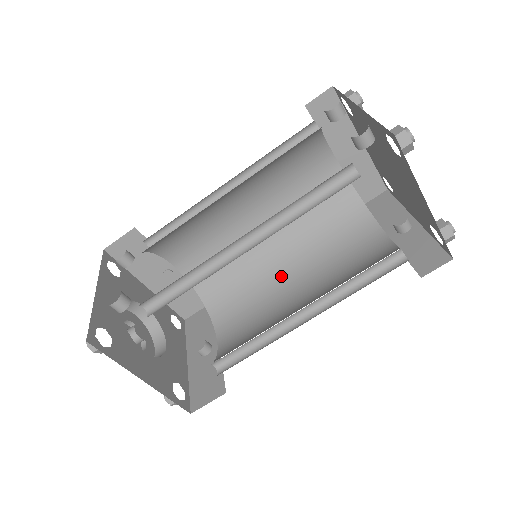
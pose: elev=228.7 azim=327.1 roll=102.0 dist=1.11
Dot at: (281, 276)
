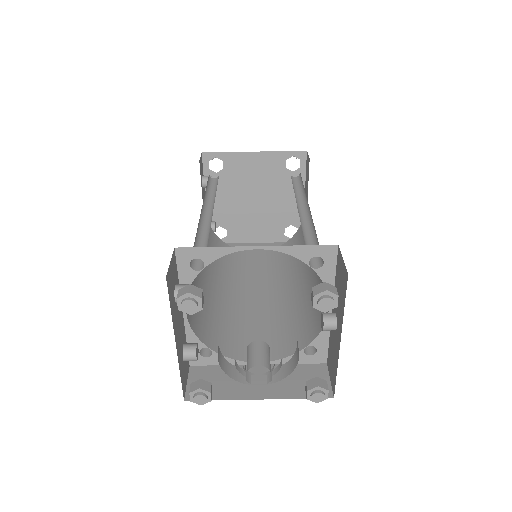
Dot at: (309, 276)
